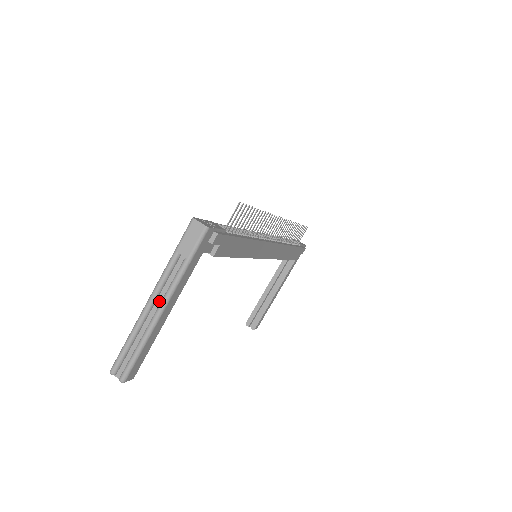
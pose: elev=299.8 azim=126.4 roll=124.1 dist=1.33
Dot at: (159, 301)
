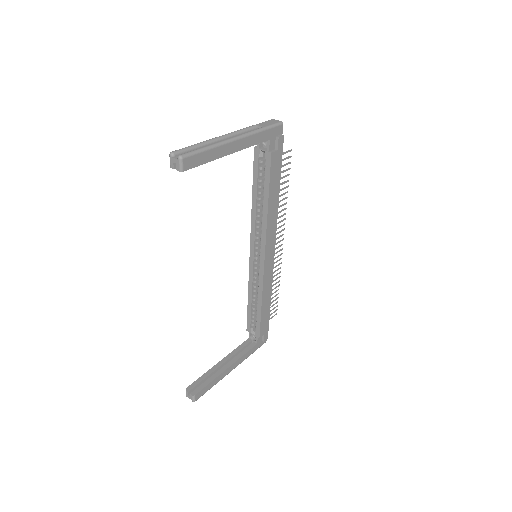
Dot at: occluded
